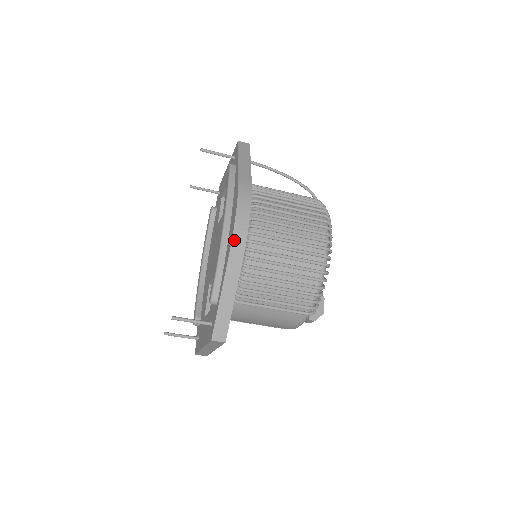
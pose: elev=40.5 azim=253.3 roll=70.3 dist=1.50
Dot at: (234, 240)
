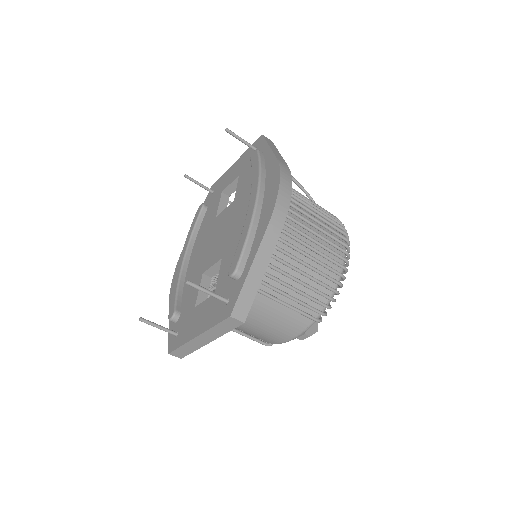
Dot at: (276, 209)
